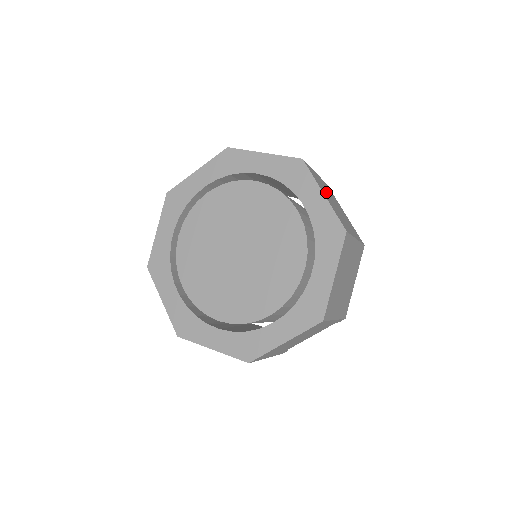
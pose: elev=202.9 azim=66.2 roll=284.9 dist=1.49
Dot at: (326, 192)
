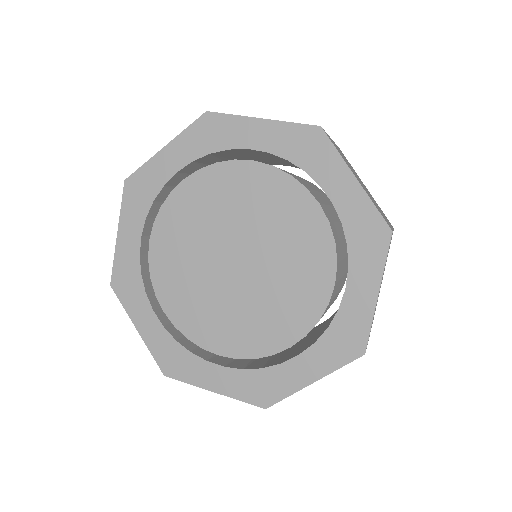
Dot at: occluded
